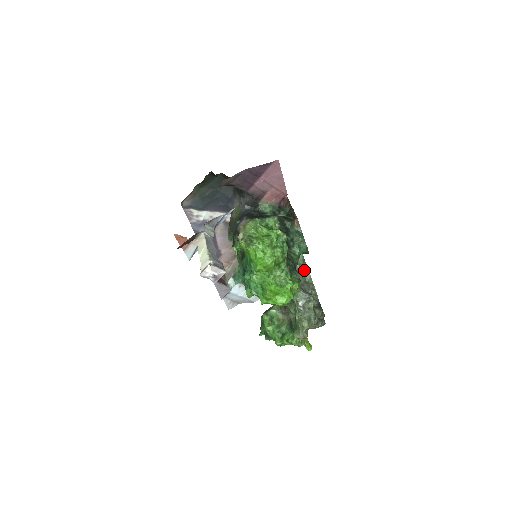
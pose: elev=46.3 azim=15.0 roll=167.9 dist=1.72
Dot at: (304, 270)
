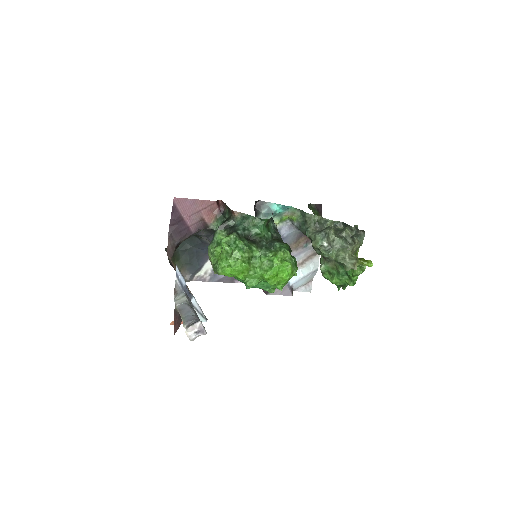
Dot at: (305, 217)
